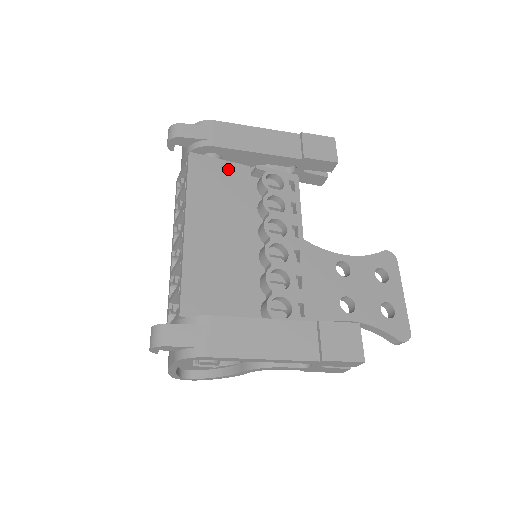
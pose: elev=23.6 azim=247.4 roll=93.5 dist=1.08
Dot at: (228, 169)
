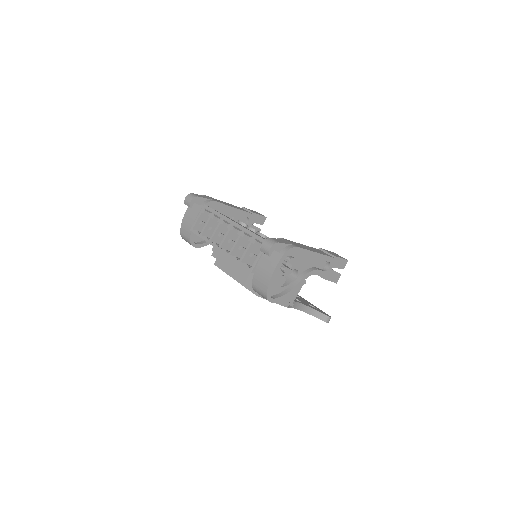
Dot at: occluded
